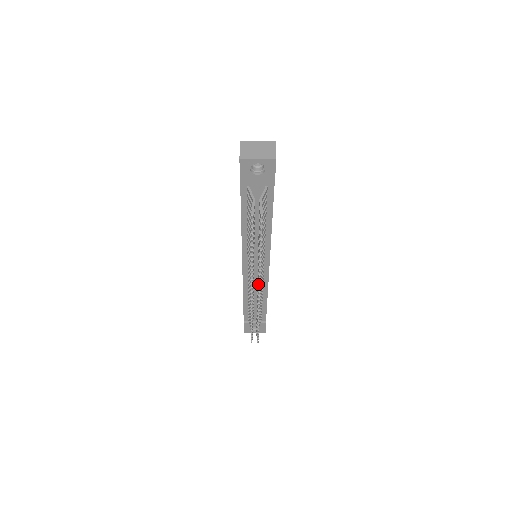
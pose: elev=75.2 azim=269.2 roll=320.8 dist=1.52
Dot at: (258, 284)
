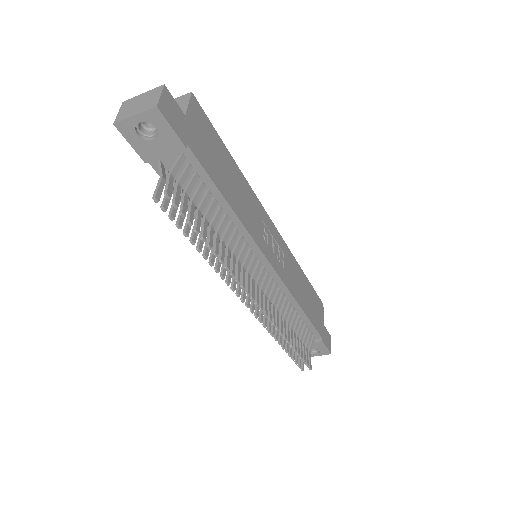
Dot at: (249, 293)
